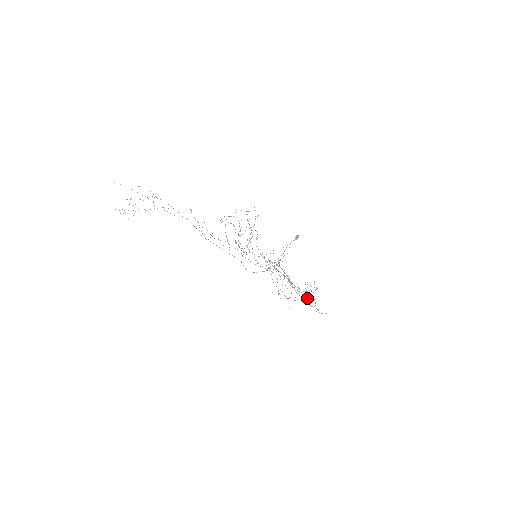
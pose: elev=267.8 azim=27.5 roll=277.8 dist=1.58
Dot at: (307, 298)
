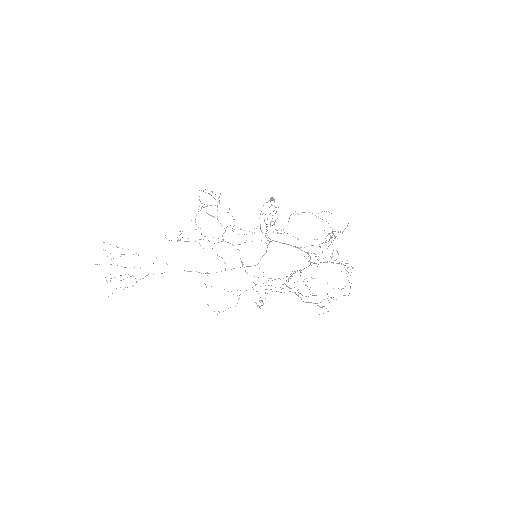
Dot at: occluded
